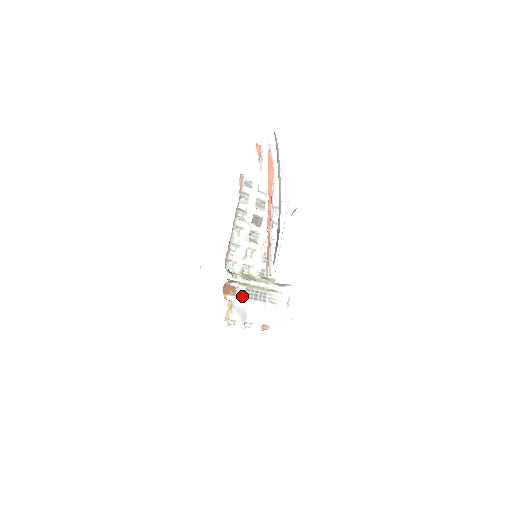
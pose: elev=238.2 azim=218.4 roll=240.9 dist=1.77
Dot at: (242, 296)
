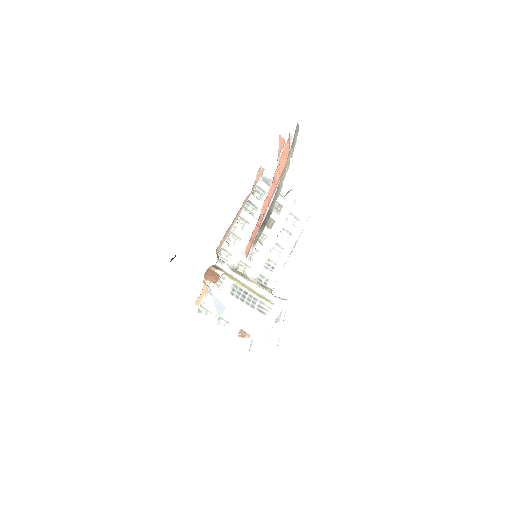
Dot at: (226, 290)
